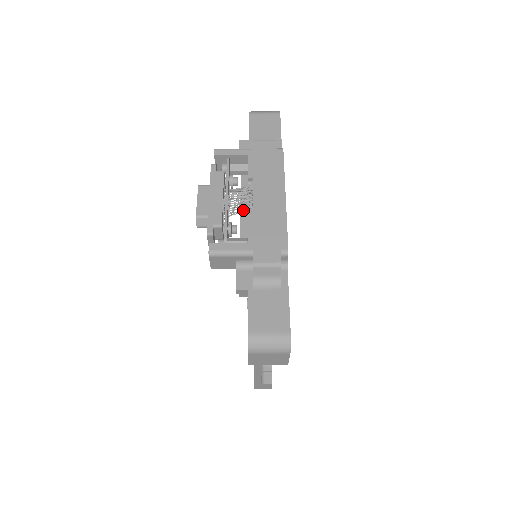
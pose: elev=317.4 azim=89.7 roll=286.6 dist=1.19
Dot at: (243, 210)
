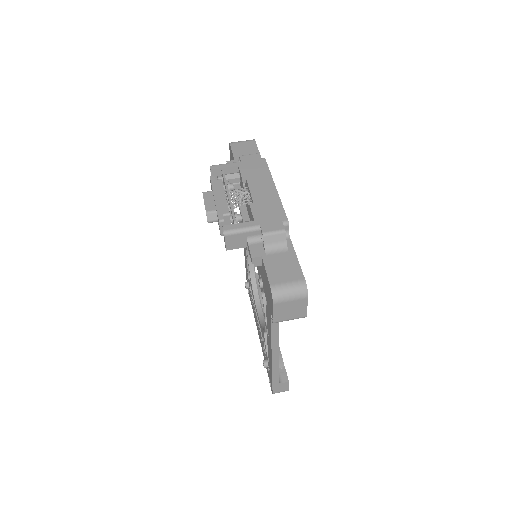
Dot at: (242, 208)
